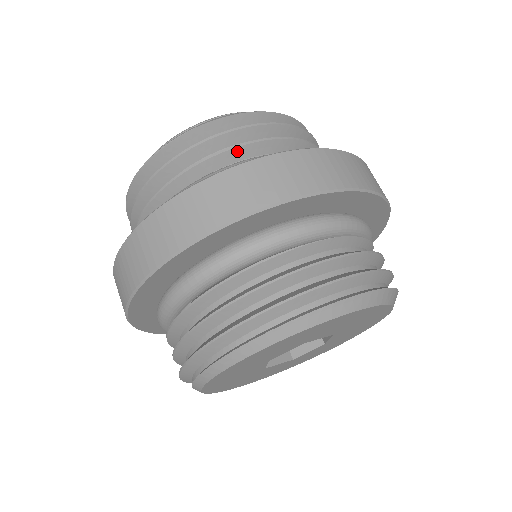
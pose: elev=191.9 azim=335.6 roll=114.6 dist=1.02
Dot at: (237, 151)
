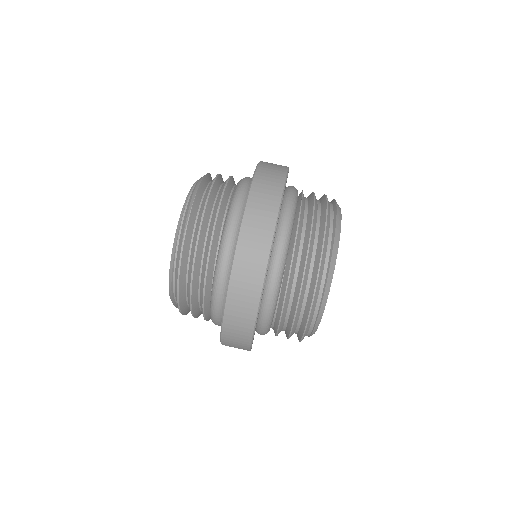
Dot at: (226, 191)
